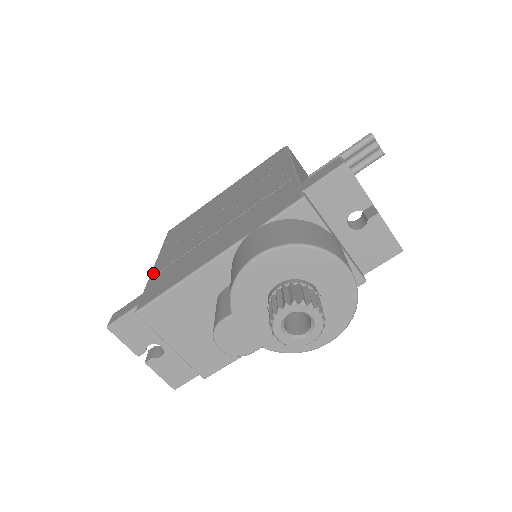
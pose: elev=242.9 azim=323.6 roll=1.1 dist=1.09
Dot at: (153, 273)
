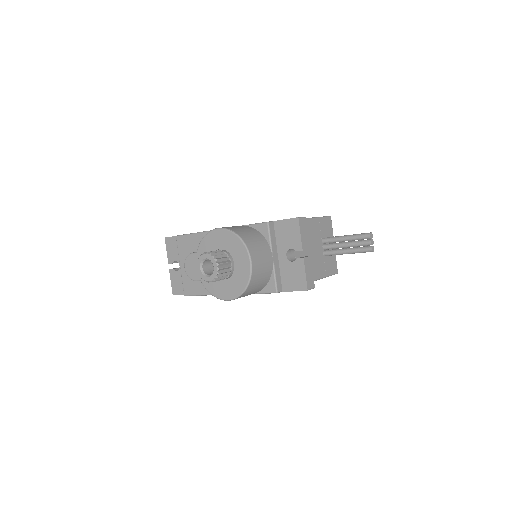
Dot at: occluded
